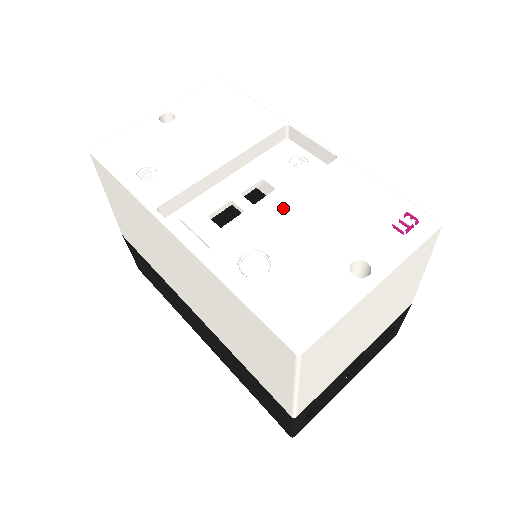
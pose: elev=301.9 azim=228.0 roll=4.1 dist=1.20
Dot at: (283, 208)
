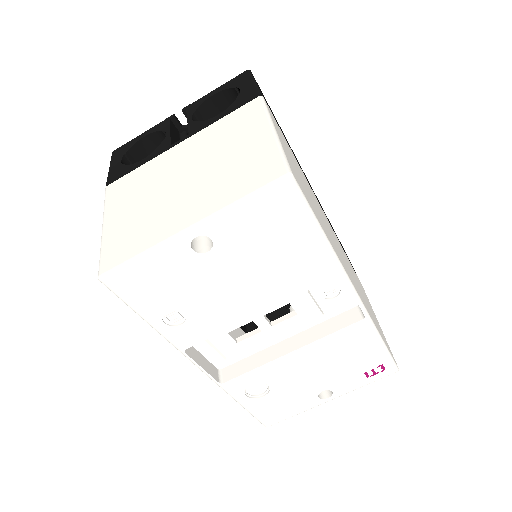
Dot at: (295, 357)
